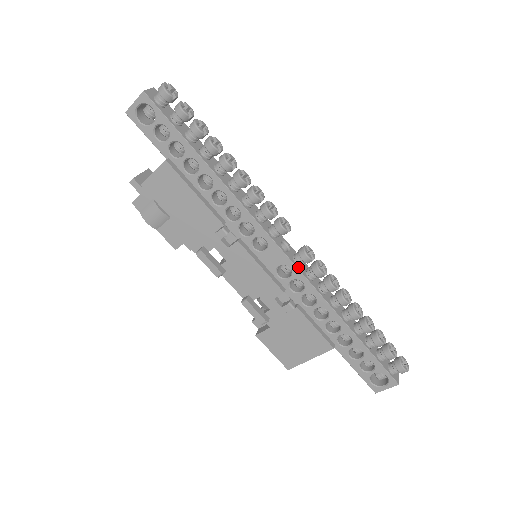
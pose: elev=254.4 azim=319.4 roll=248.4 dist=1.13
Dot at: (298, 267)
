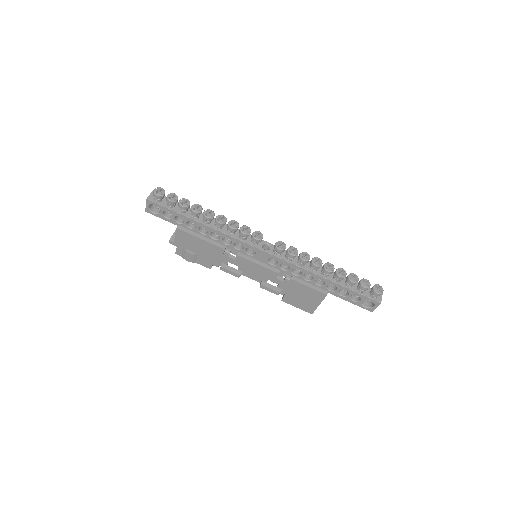
Dot at: (278, 256)
